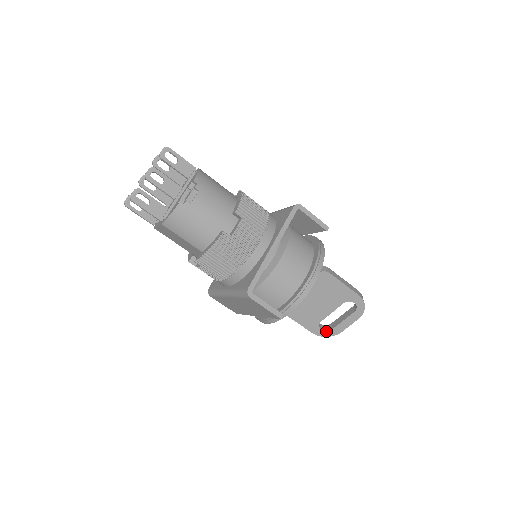
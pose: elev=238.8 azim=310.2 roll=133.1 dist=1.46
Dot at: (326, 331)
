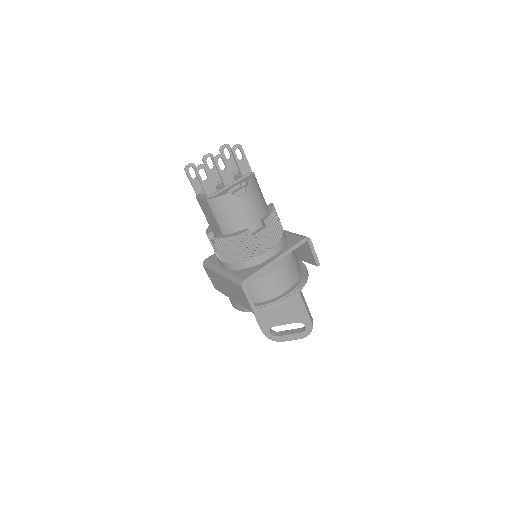
Dot at: (273, 335)
